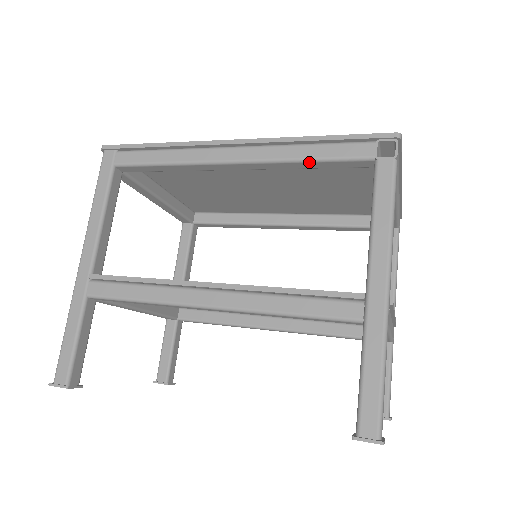
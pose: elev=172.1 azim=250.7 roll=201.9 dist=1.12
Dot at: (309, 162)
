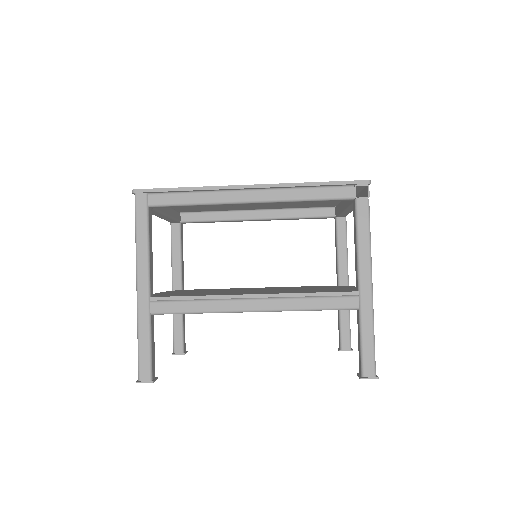
Dot at: (309, 201)
